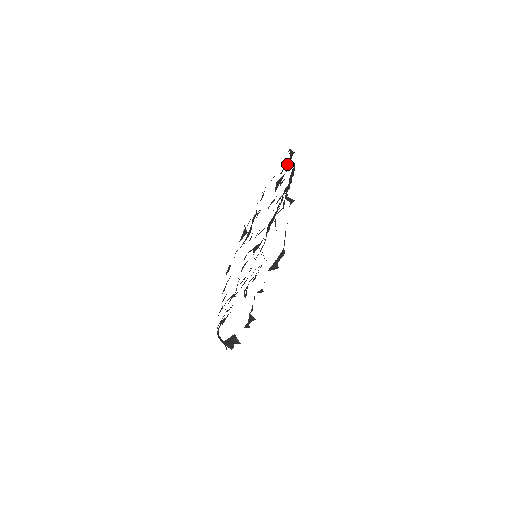
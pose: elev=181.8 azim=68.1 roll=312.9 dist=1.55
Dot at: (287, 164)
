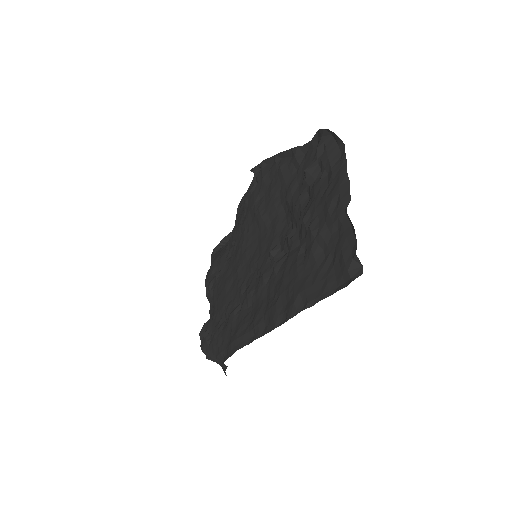
Dot at: (335, 152)
